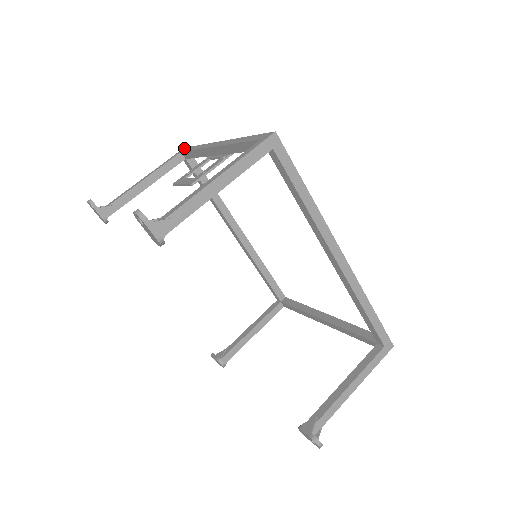
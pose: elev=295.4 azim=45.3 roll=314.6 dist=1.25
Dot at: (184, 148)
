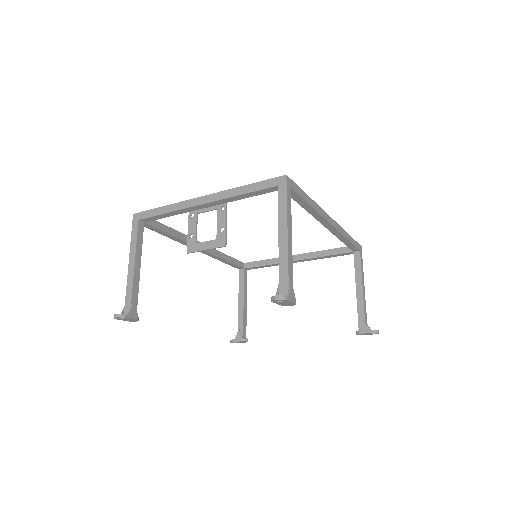
Dot at: (136, 215)
